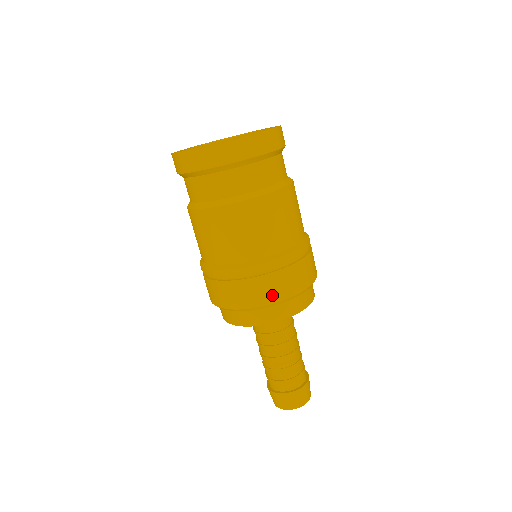
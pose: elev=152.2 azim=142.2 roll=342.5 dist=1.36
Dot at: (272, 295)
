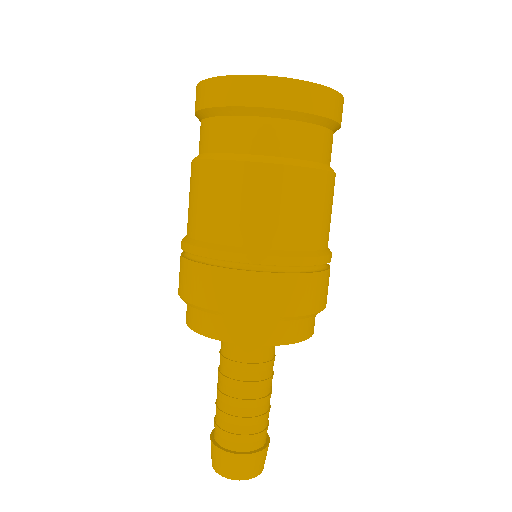
Dot at: (205, 296)
